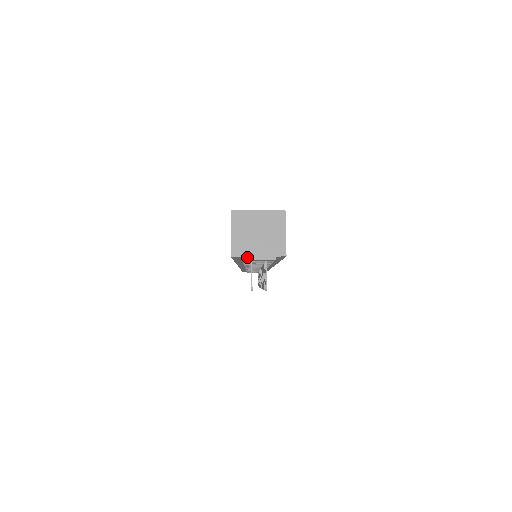
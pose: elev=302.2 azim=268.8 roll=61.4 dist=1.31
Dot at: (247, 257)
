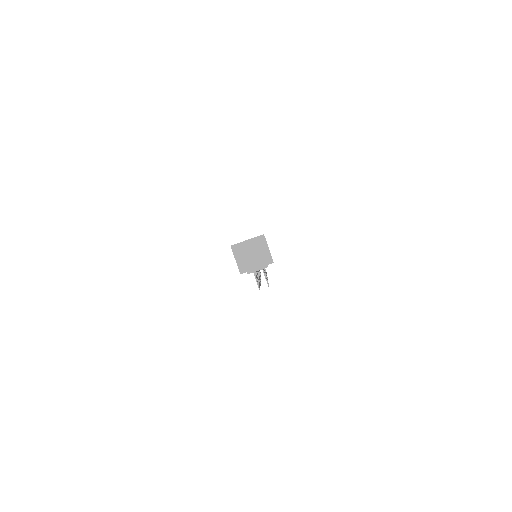
Dot at: (250, 271)
